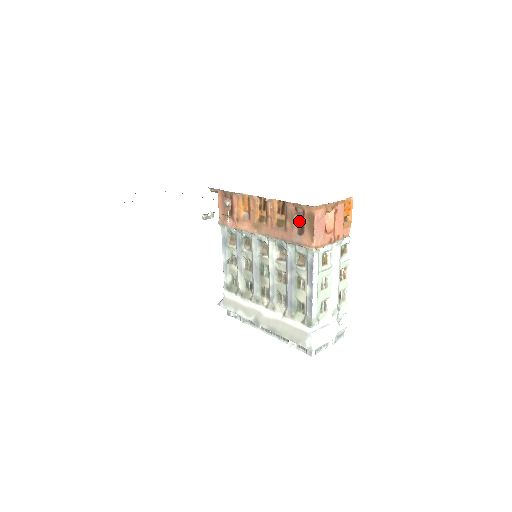
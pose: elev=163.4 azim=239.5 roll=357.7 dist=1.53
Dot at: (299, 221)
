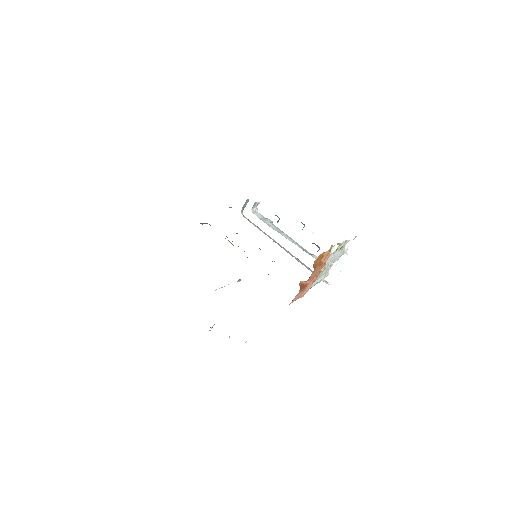
Dot at: occluded
